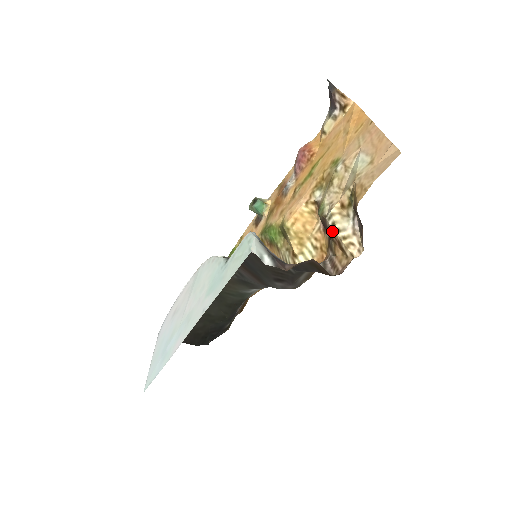
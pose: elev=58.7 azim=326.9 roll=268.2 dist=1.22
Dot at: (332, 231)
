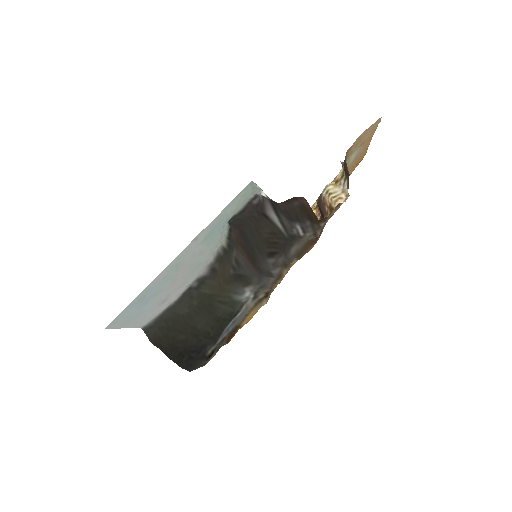
Dot at: (325, 200)
